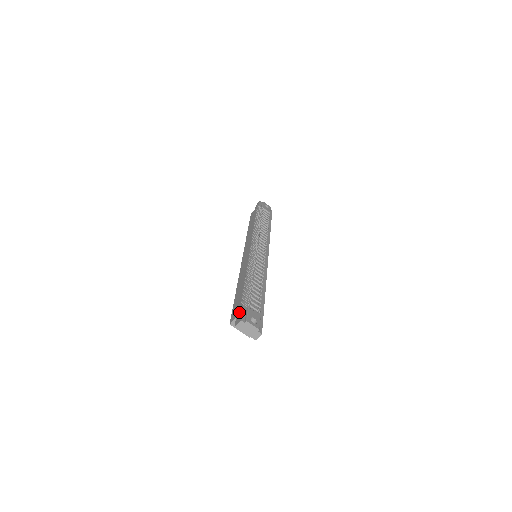
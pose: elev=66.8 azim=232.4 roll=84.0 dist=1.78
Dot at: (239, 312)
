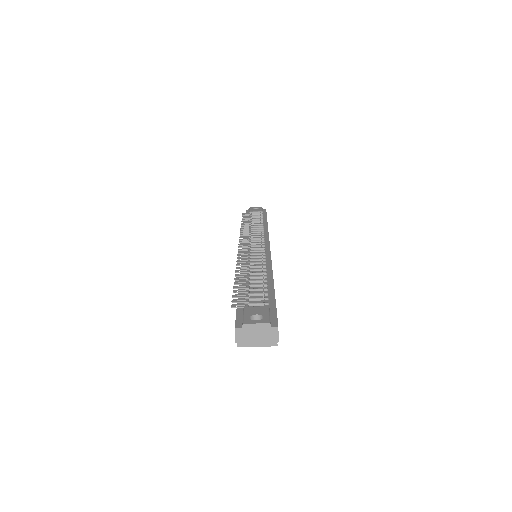
Dot at: occluded
